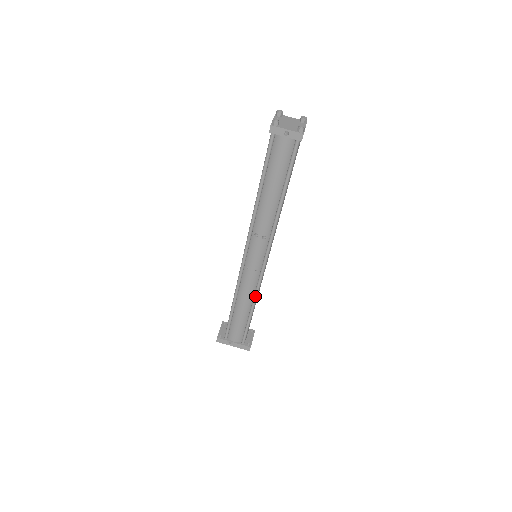
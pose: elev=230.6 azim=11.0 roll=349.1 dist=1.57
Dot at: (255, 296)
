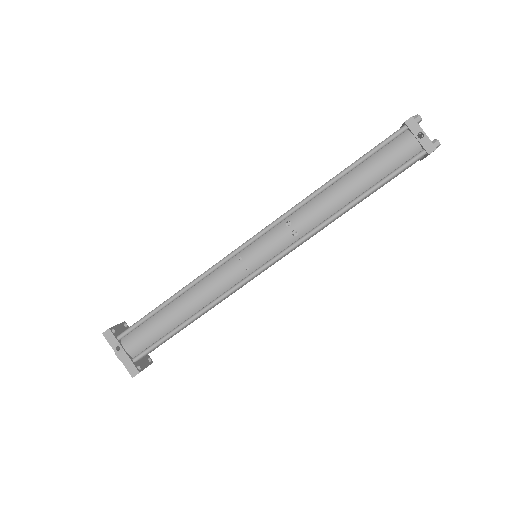
Dot at: (214, 302)
